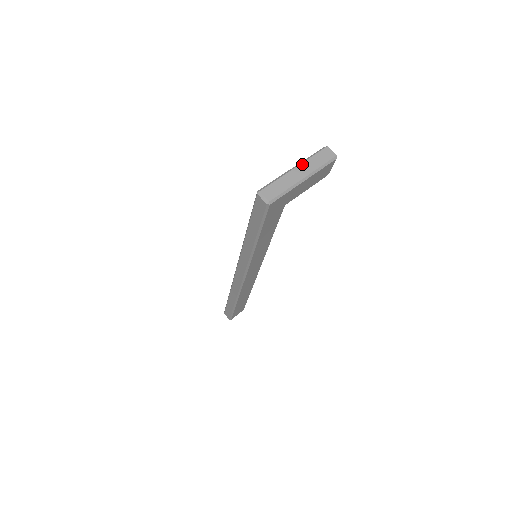
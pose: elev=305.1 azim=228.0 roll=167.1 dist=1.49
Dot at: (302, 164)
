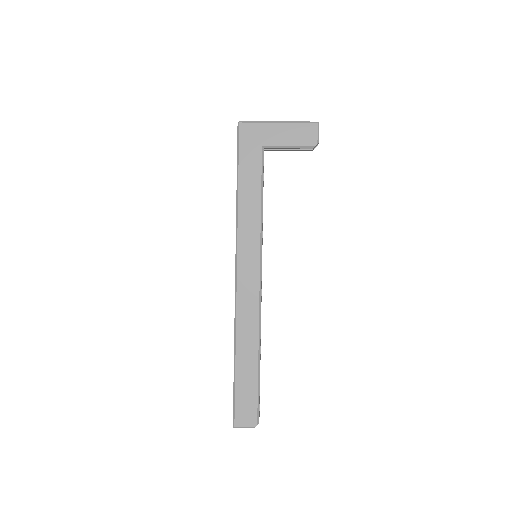
Dot at: occluded
